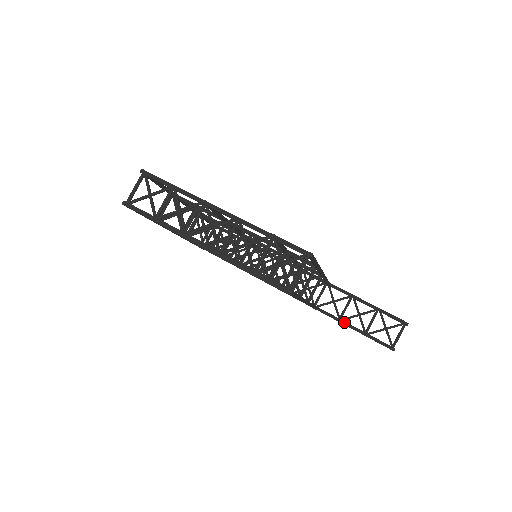
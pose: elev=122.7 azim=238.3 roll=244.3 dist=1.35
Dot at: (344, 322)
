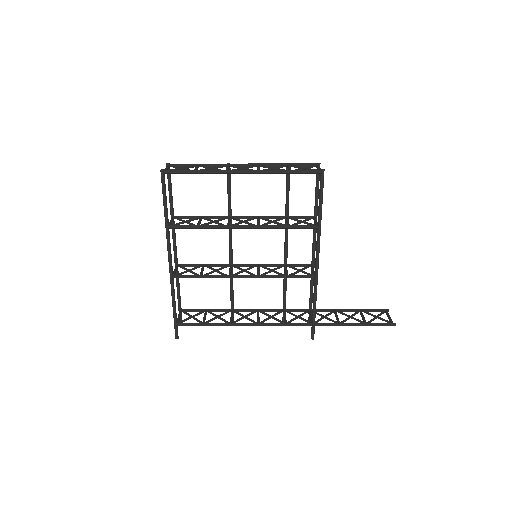
Dot at: occluded
